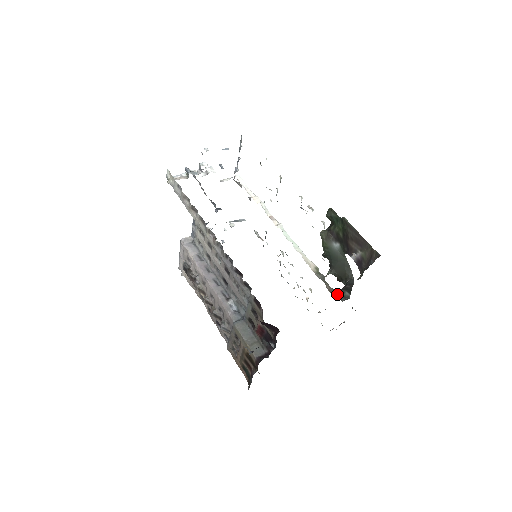
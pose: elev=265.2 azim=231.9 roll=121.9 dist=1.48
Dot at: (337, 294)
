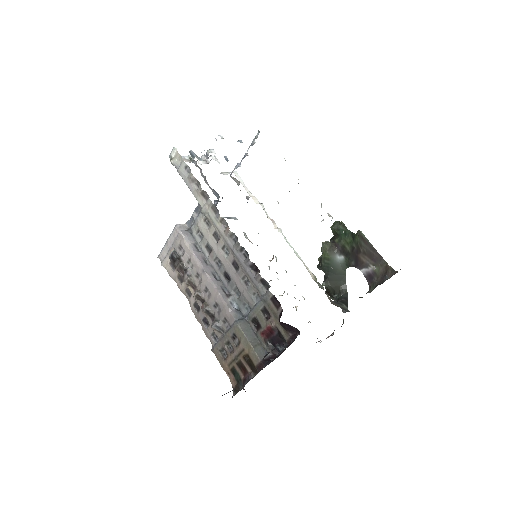
Dot at: (337, 305)
